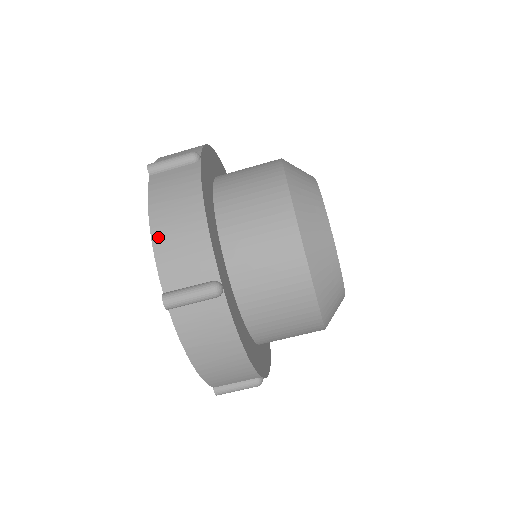
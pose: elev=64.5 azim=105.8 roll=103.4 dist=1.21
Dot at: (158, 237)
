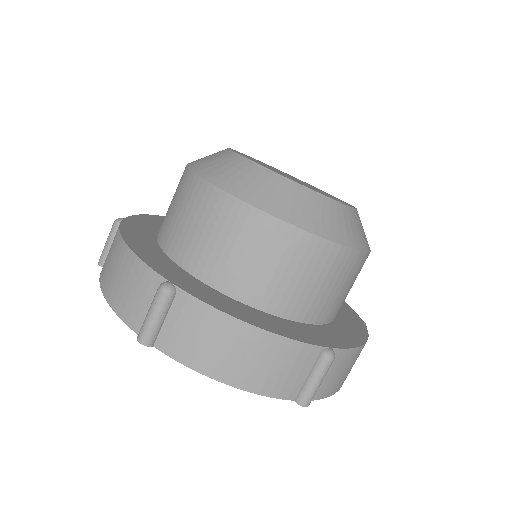
Dot at: (245, 383)
